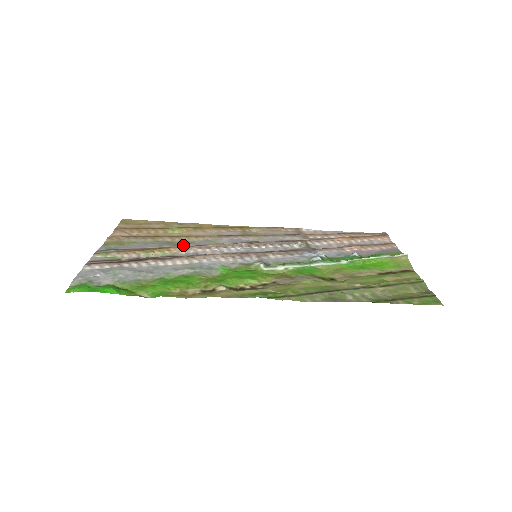
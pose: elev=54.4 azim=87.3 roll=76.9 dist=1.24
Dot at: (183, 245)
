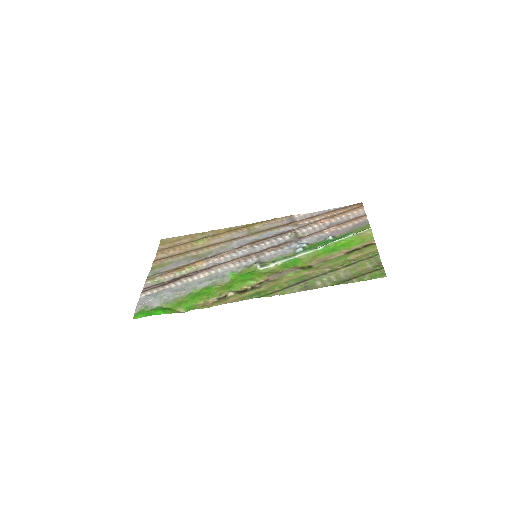
Dot at: (205, 257)
